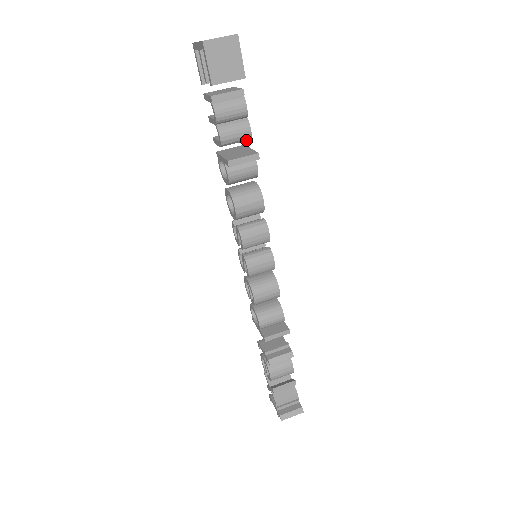
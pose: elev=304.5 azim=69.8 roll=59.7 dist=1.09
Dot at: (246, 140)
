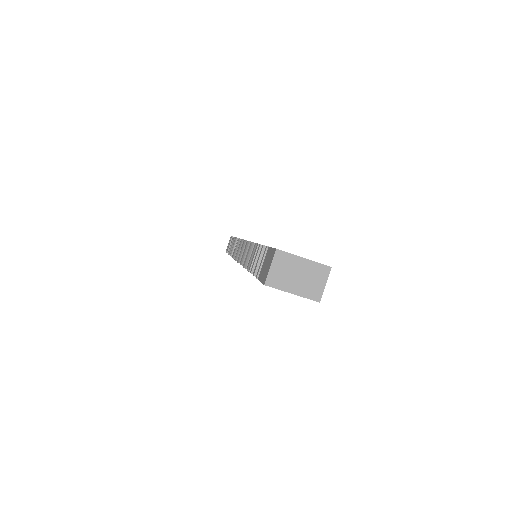
Dot at: occluded
